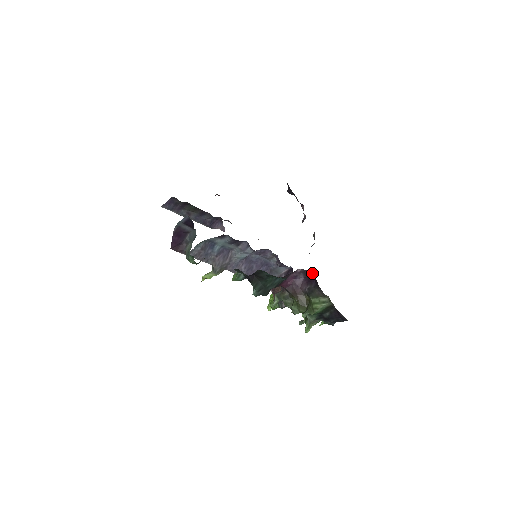
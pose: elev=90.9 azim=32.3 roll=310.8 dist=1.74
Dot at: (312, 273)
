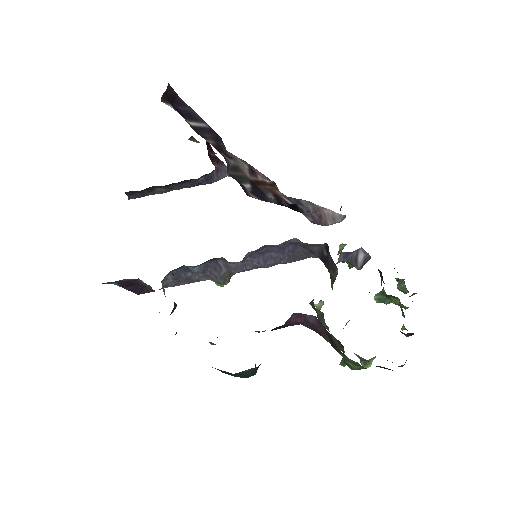
Dot at: occluded
